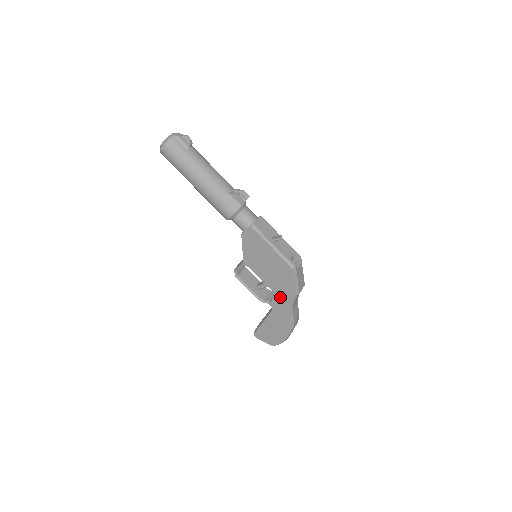
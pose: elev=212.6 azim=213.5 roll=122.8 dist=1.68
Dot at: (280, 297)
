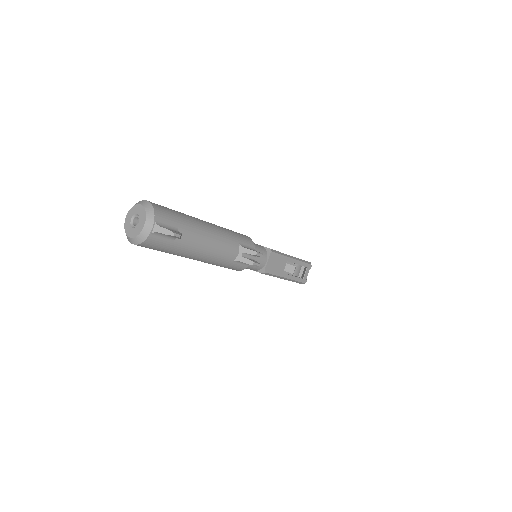
Dot at: occluded
